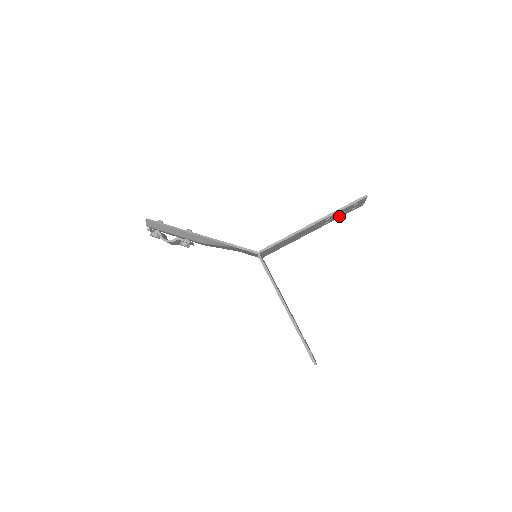
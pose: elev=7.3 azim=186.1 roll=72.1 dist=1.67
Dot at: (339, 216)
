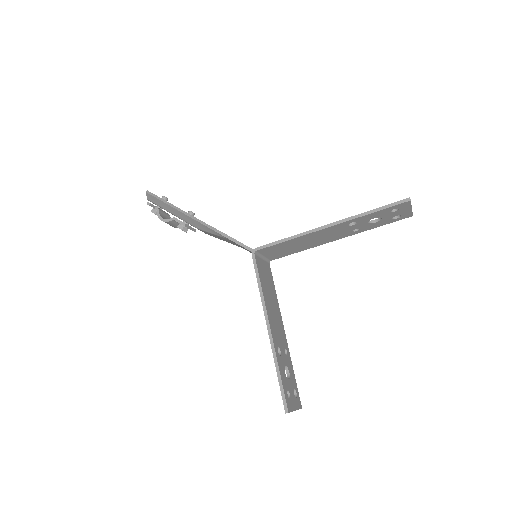
Dot at: (375, 225)
